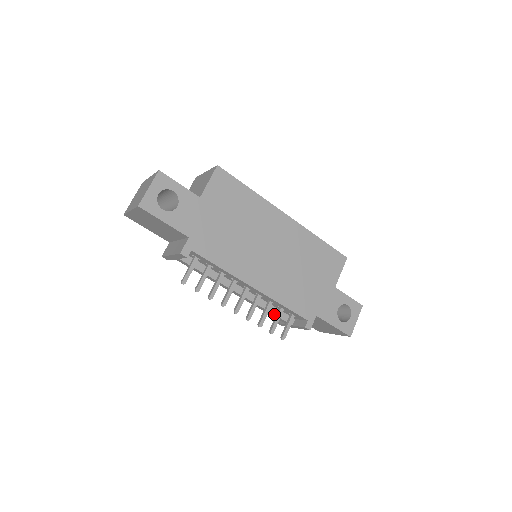
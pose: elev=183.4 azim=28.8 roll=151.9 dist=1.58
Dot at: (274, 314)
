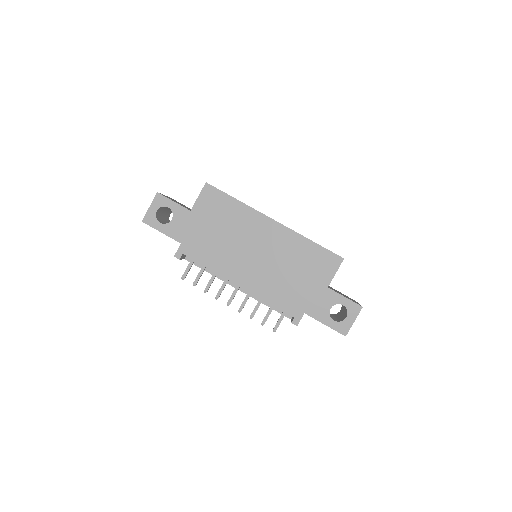
Dot at: occluded
